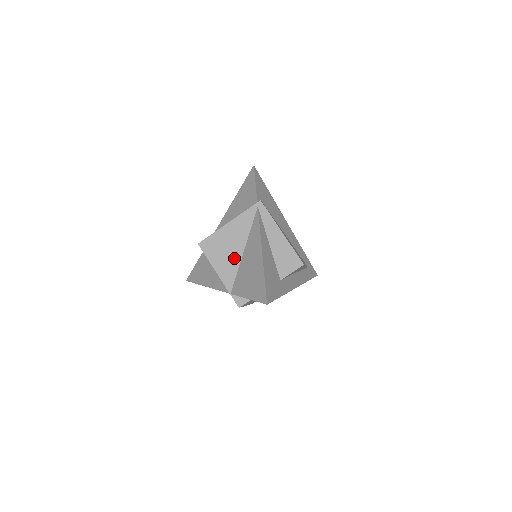
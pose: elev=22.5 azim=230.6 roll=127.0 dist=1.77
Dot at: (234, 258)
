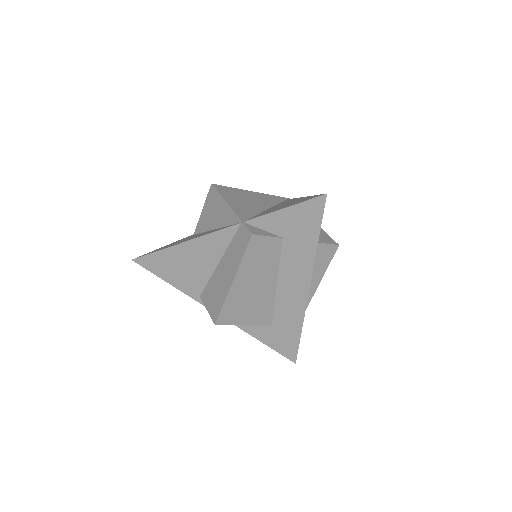
Dot at: (254, 207)
